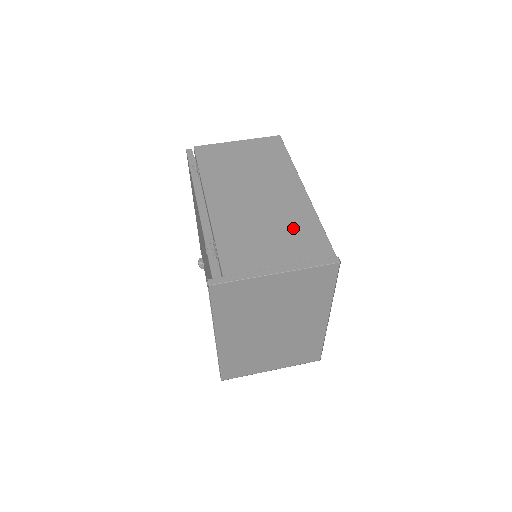
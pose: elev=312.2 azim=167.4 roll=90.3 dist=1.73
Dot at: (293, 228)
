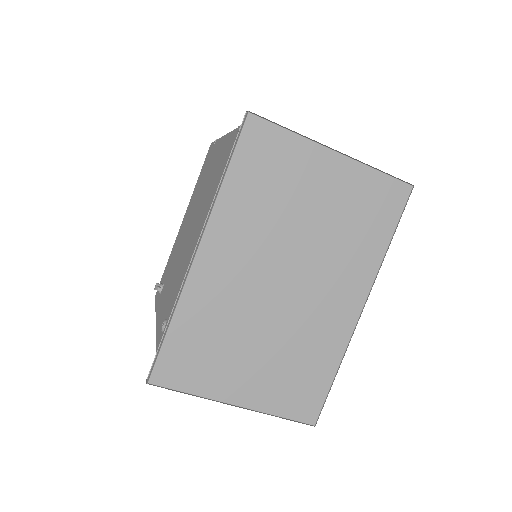
Dot at: occluded
